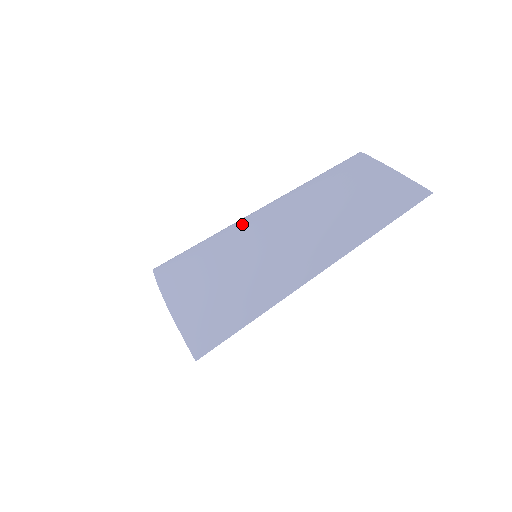
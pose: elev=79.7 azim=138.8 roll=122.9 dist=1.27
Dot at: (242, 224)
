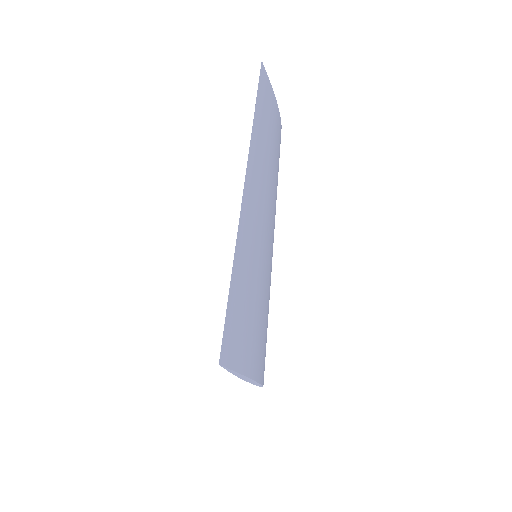
Dot at: occluded
